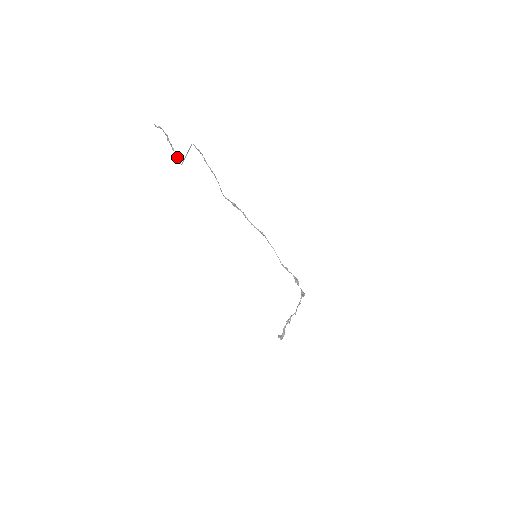
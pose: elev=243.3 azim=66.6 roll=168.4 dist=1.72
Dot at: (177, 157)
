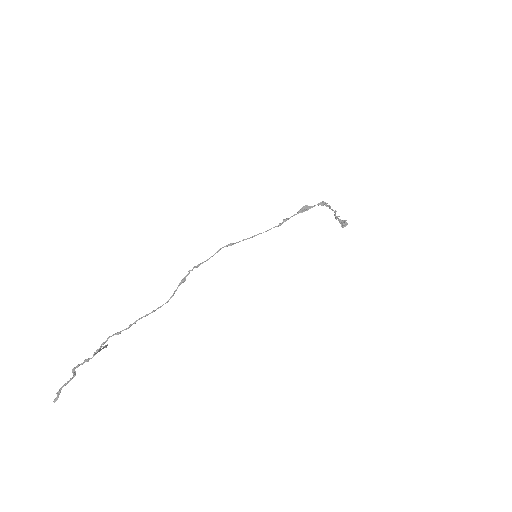
Dot at: occluded
